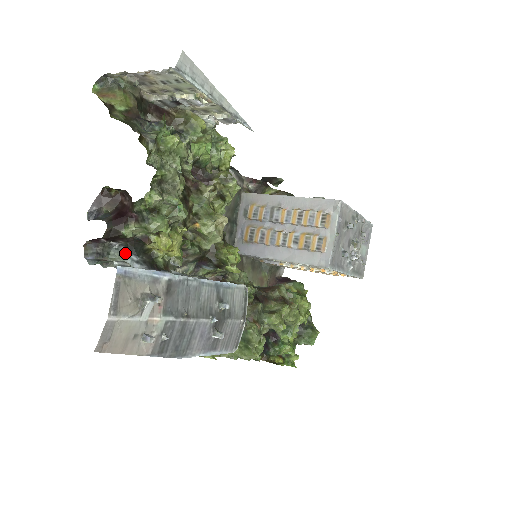
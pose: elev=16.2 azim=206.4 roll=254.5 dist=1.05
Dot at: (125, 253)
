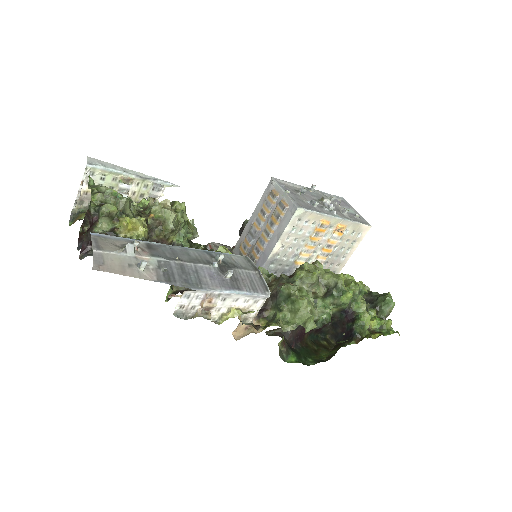
Dot at: occluded
